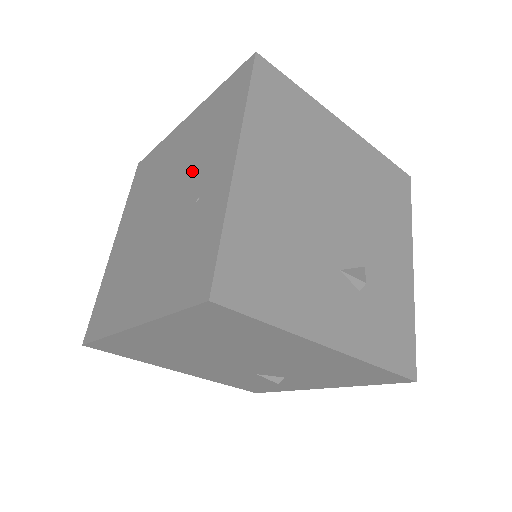
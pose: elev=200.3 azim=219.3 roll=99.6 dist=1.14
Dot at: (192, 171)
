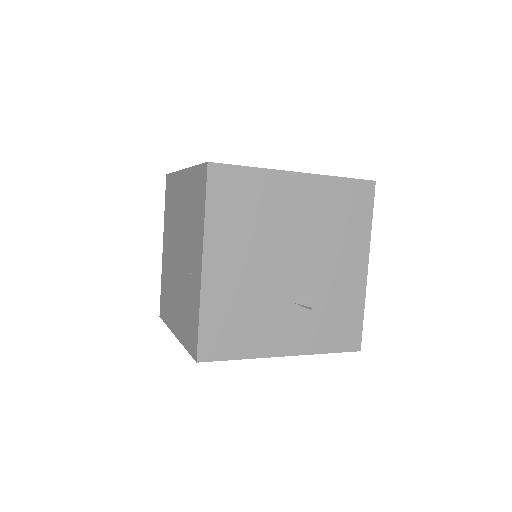
Dot at: (188, 240)
